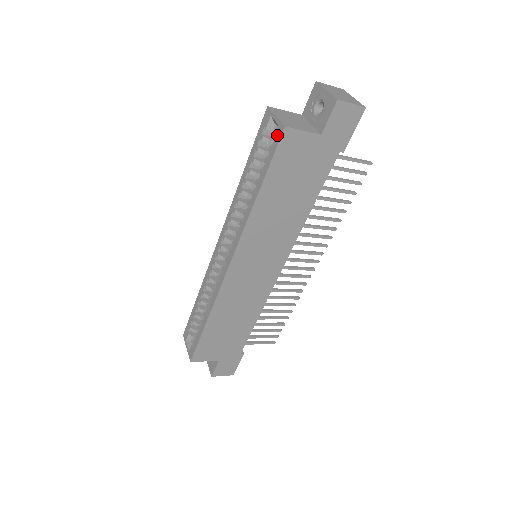
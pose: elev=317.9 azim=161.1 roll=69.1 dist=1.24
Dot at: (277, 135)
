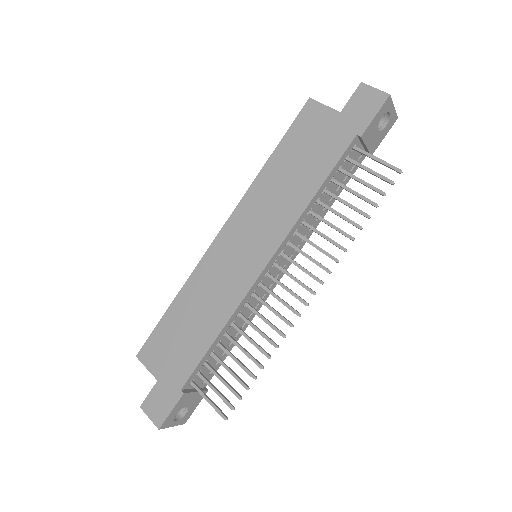
Dot at: occluded
